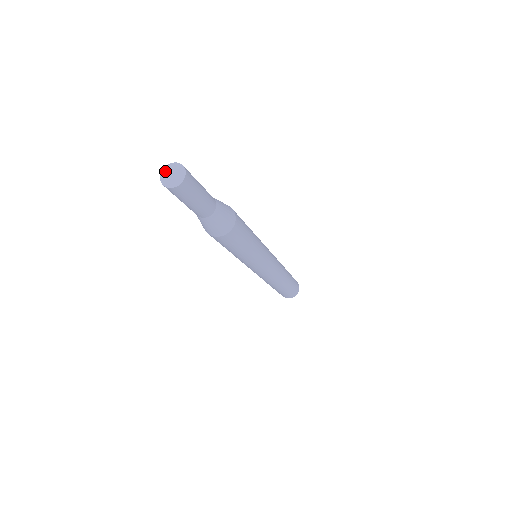
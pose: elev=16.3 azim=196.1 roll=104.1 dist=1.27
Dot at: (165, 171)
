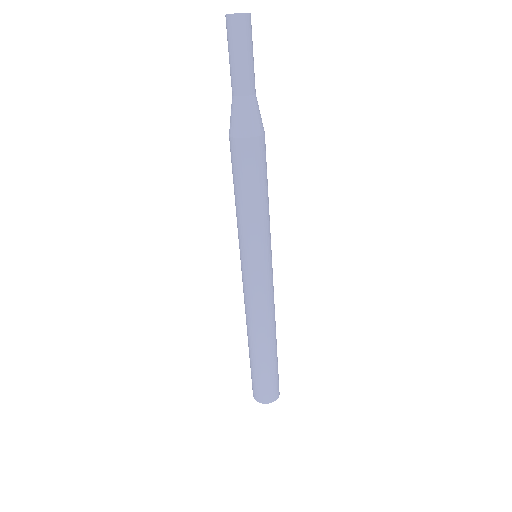
Dot at: occluded
